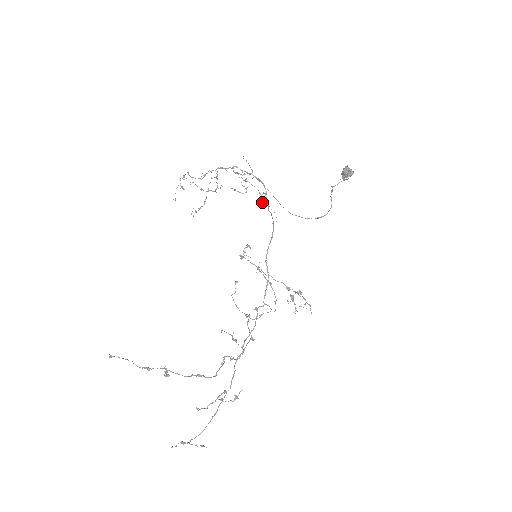
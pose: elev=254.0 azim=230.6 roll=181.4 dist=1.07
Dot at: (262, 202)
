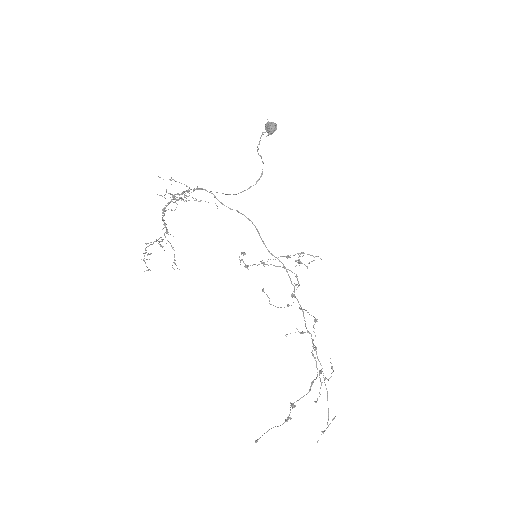
Dot at: occluded
